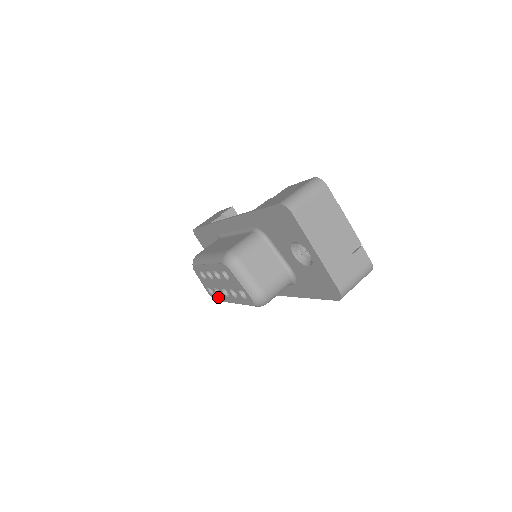
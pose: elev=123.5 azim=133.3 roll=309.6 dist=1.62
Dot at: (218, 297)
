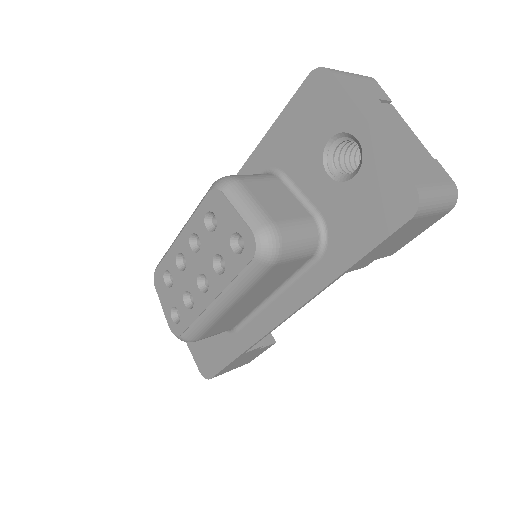
Dot at: (187, 317)
